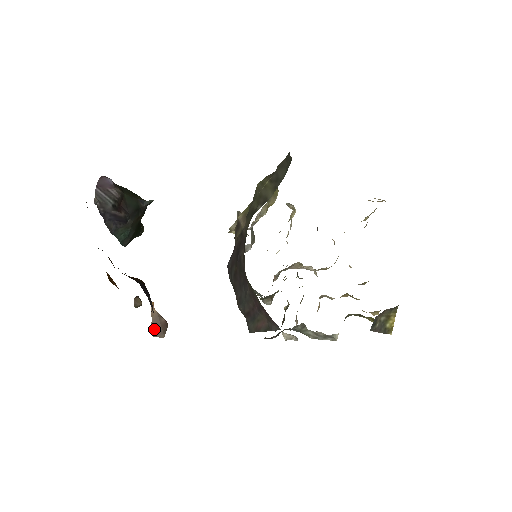
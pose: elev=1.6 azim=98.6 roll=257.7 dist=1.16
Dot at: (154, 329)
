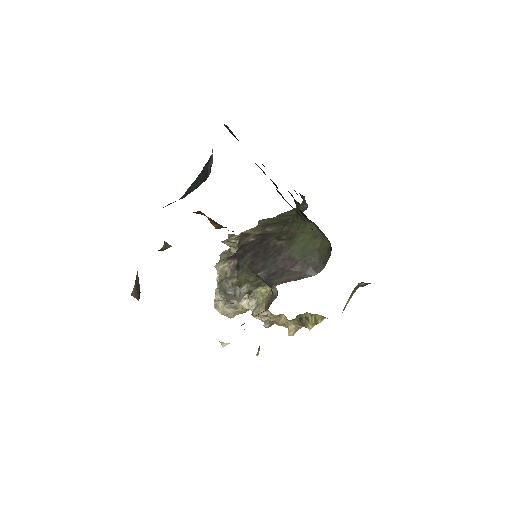
Dot at: (135, 288)
